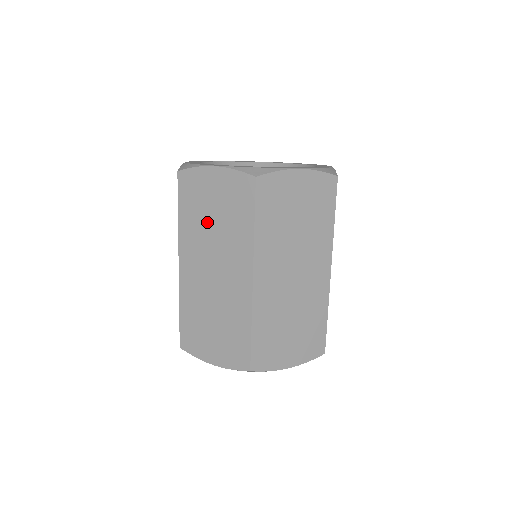
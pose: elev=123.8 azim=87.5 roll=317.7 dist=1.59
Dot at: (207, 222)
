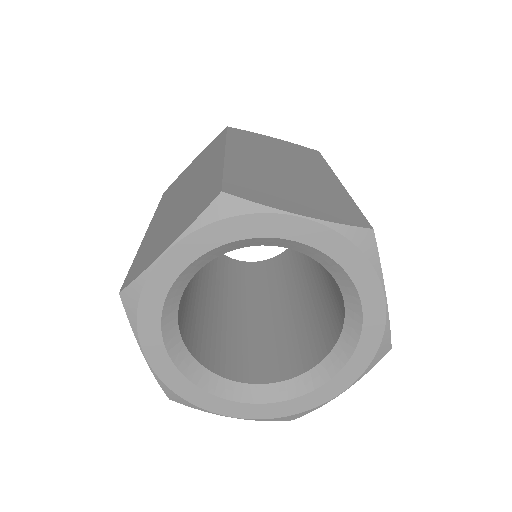
Dot at: occluded
